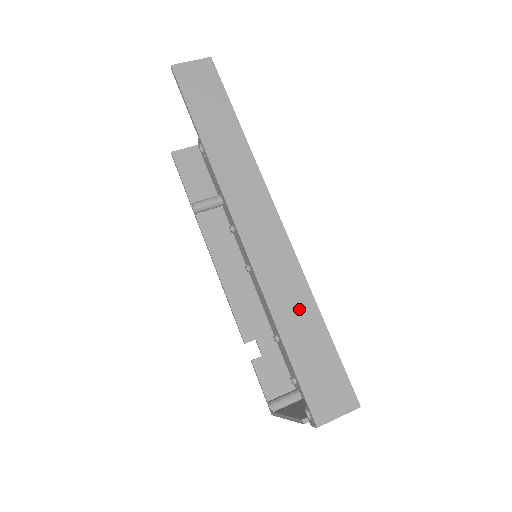
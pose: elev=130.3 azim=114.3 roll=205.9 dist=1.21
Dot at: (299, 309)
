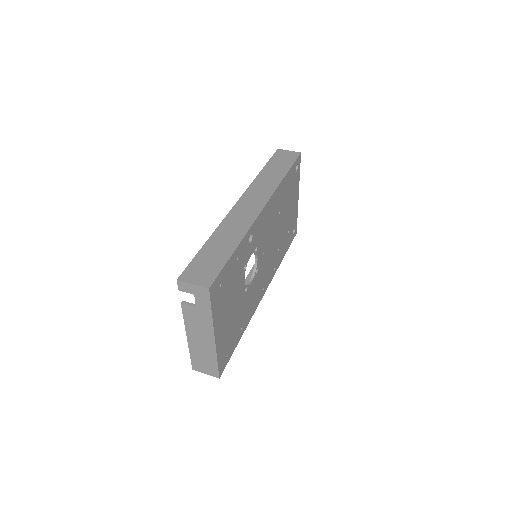
Dot at: (229, 238)
